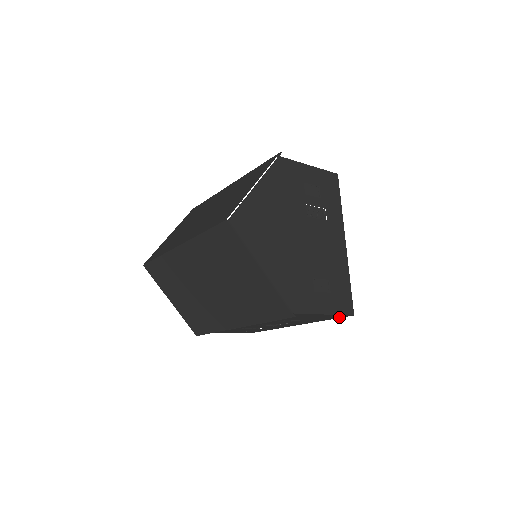
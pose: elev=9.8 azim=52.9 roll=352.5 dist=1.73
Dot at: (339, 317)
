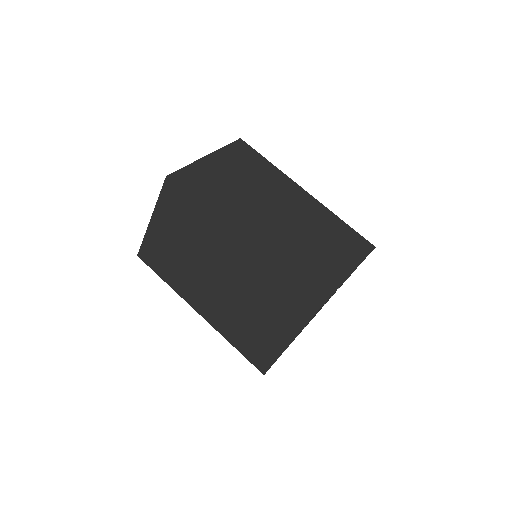
Dot at: occluded
